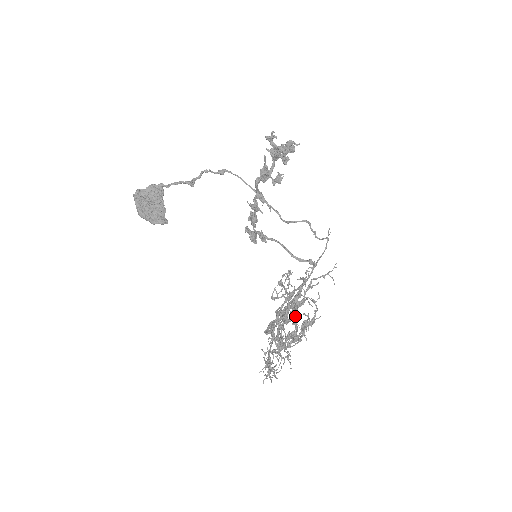
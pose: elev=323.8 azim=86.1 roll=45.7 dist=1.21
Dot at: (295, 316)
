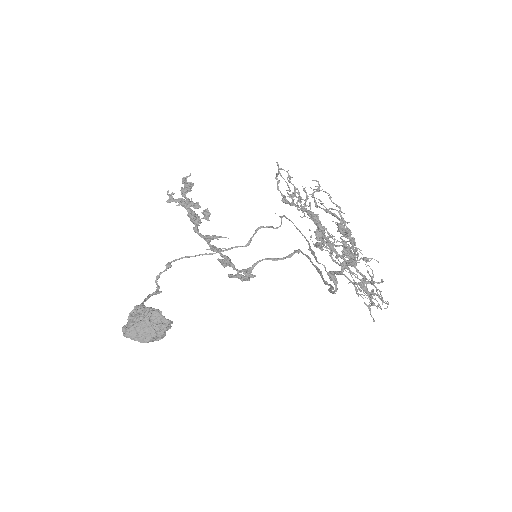
Dot at: (322, 204)
